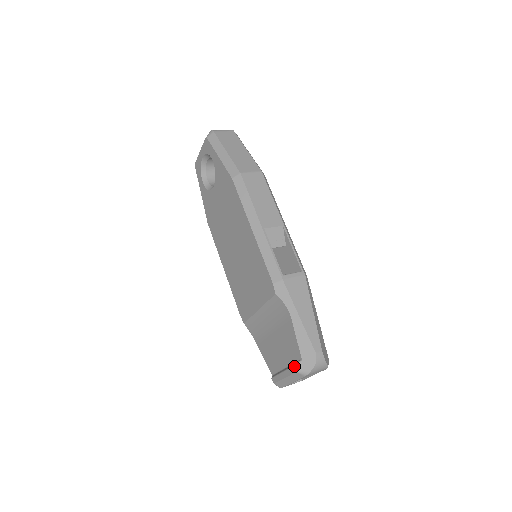
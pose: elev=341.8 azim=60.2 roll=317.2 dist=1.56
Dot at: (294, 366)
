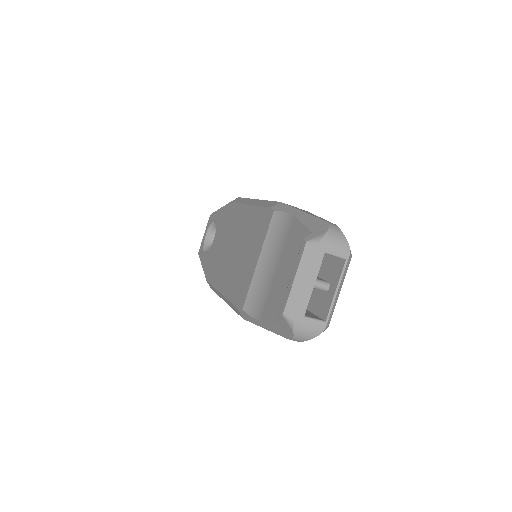
Dot at: occluded
